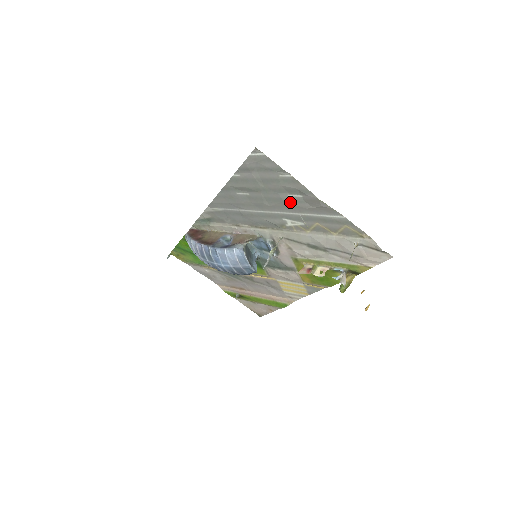
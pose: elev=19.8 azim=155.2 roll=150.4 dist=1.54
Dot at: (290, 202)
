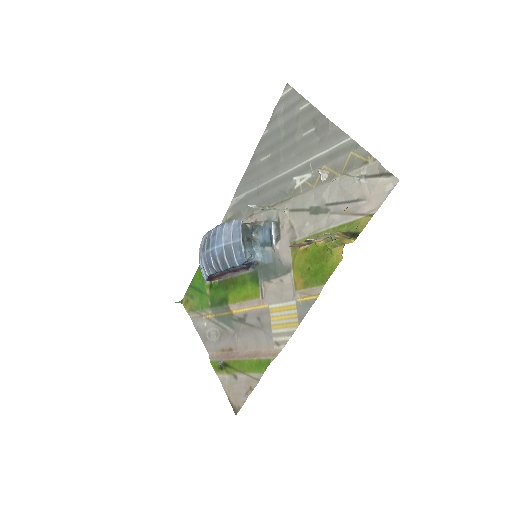
Dot at: (303, 144)
